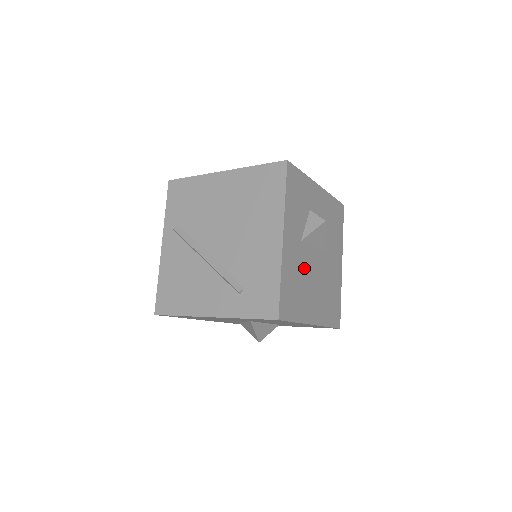
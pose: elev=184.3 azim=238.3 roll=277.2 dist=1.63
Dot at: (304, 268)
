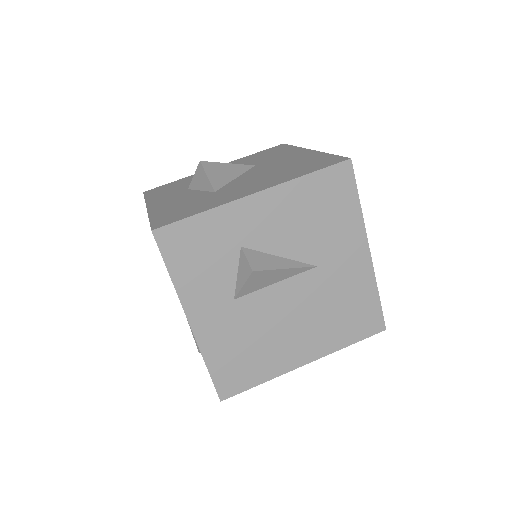
Dot at: (256, 322)
